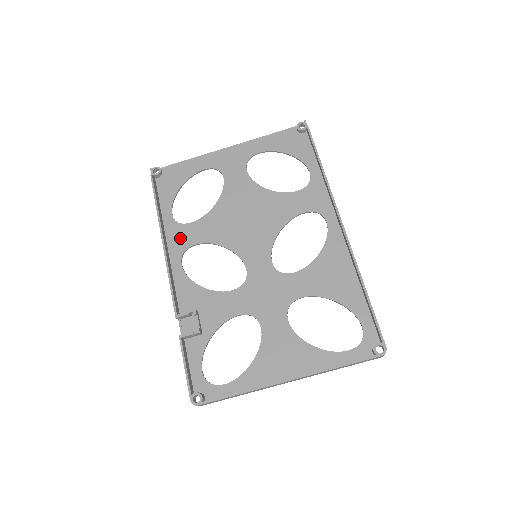
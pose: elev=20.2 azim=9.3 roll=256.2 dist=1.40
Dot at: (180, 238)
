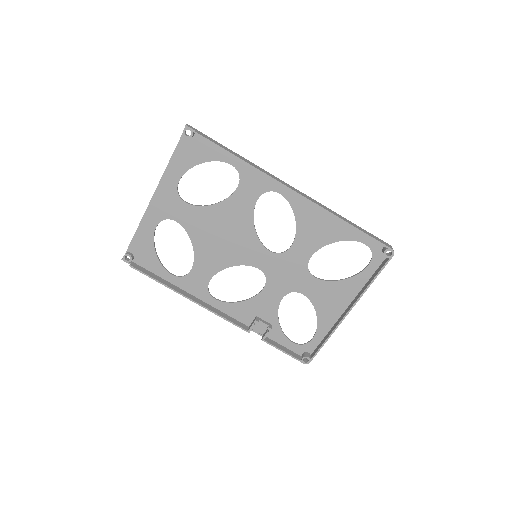
Dot at: (196, 285)
